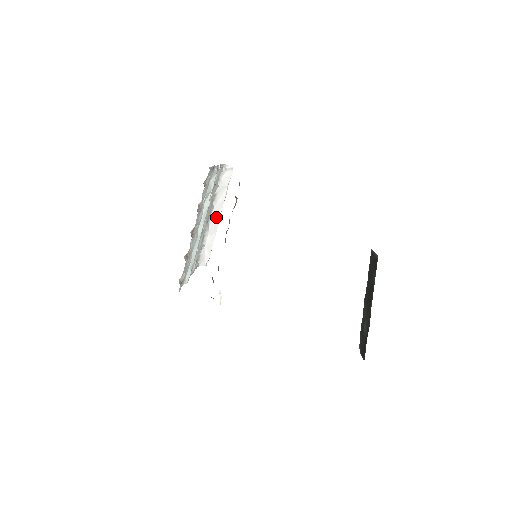
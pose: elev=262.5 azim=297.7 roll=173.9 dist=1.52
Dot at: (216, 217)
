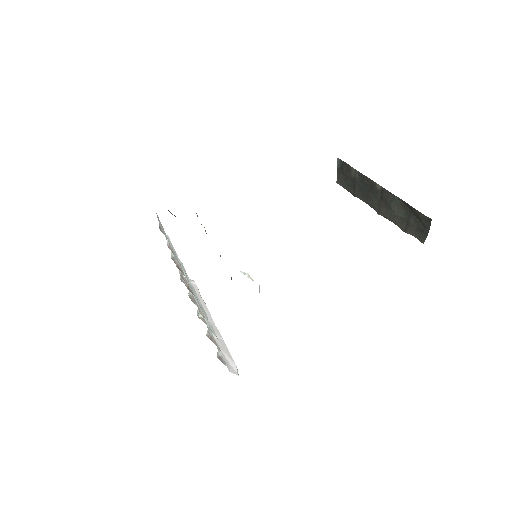
Dot at: (210, 322)
